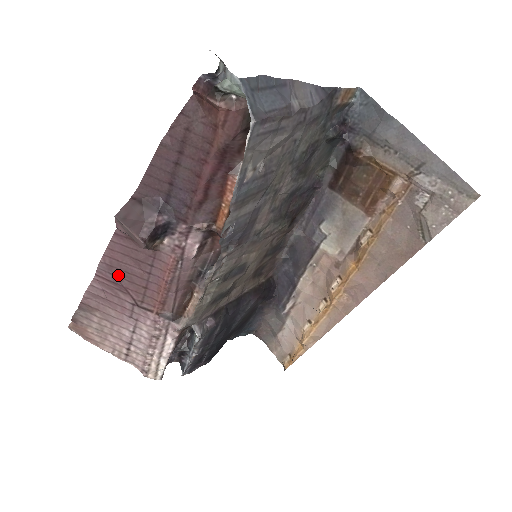
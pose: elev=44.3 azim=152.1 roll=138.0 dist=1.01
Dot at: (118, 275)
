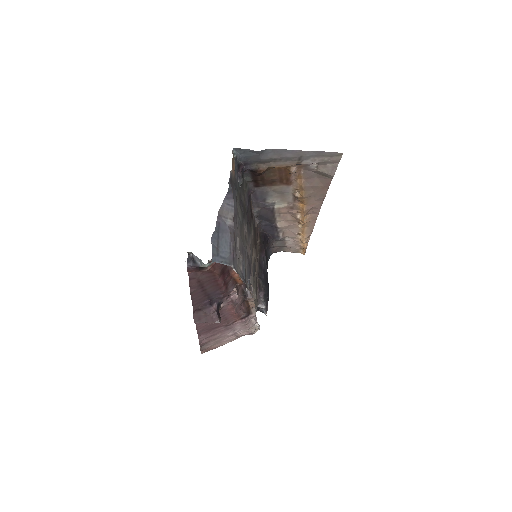
Dot at: (209, 328)
